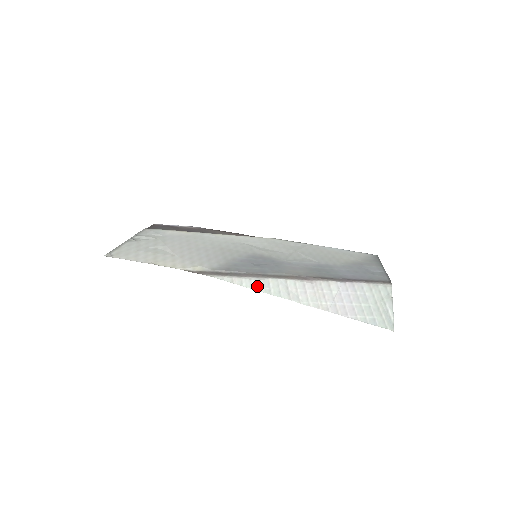
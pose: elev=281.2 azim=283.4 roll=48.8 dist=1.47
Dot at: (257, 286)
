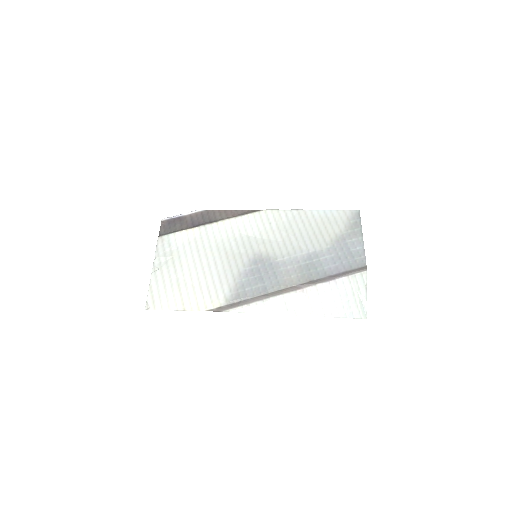
Dot at: (263, 310)
